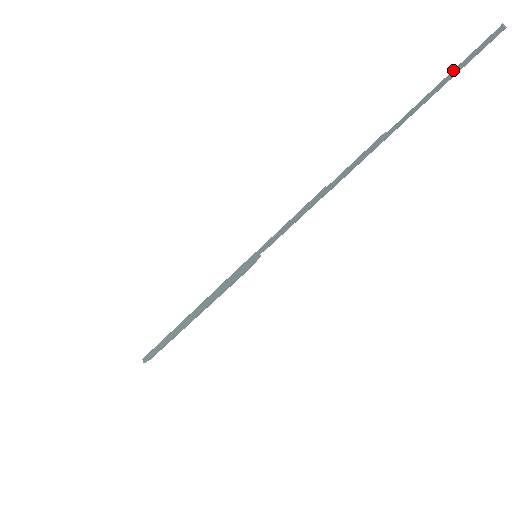
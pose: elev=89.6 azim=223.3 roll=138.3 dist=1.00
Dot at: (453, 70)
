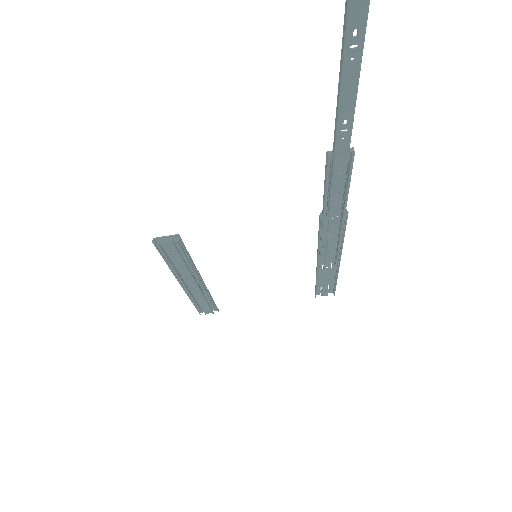
Dot at: (340, 65)
